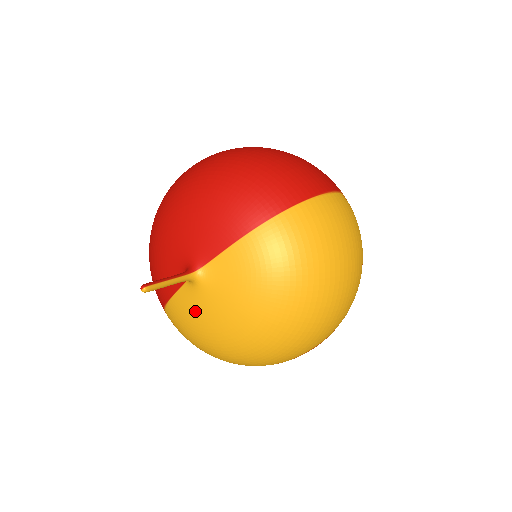
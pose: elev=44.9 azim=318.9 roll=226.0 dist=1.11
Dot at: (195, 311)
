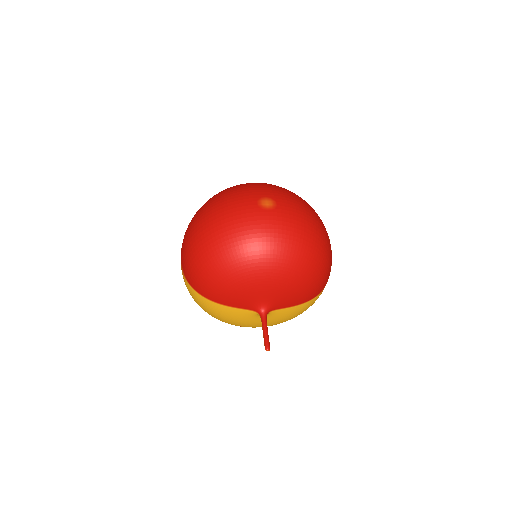
Dot at: (241, 318)
